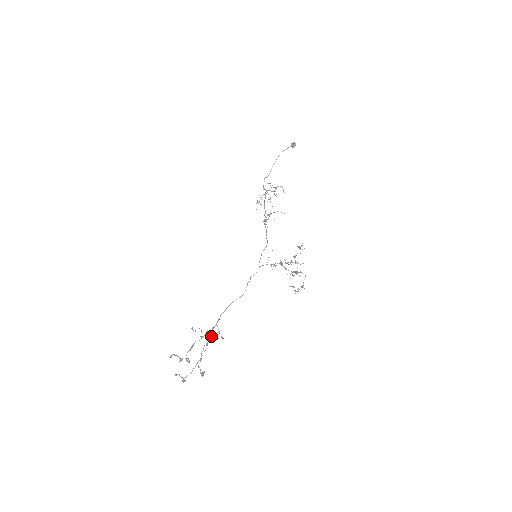
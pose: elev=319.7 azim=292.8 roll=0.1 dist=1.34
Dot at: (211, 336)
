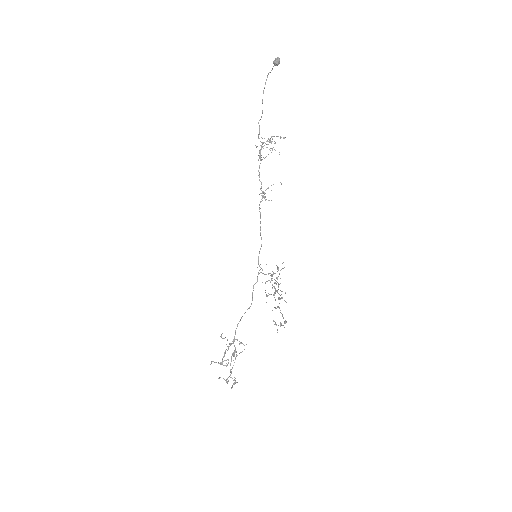
Dot at: (235, 347)
